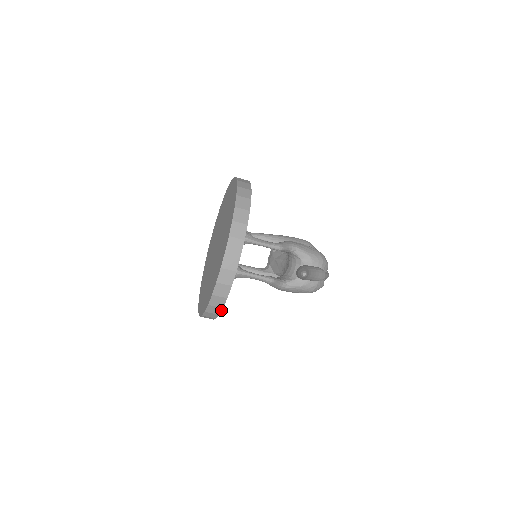
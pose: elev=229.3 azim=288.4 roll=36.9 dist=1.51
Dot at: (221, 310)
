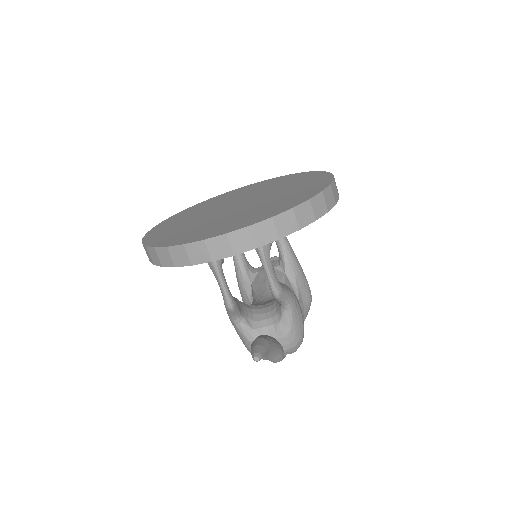
Dot at: (159, 265)
